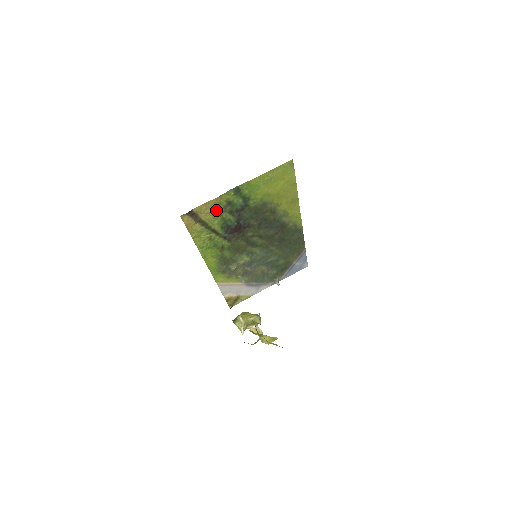
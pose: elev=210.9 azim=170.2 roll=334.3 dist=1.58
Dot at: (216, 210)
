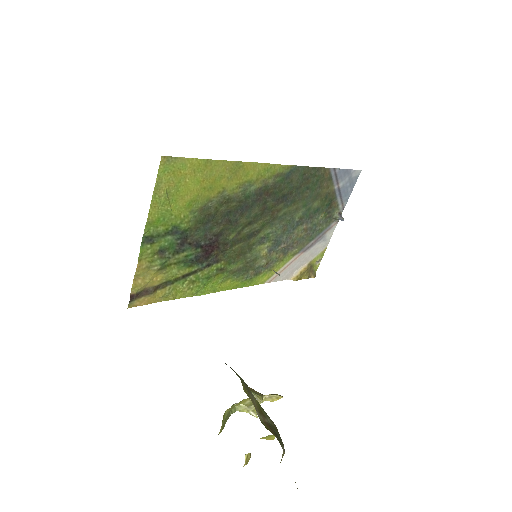
Dot at: (156, 269)
